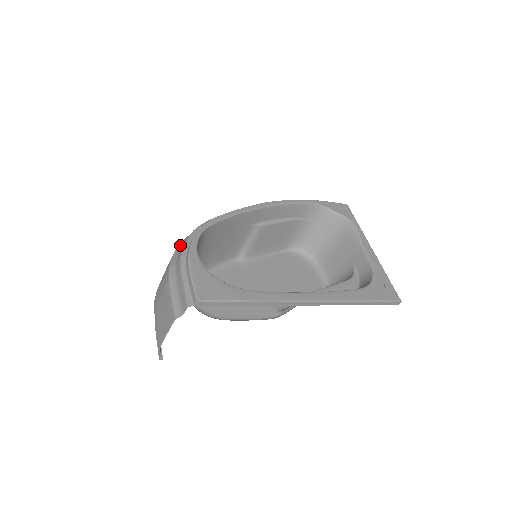
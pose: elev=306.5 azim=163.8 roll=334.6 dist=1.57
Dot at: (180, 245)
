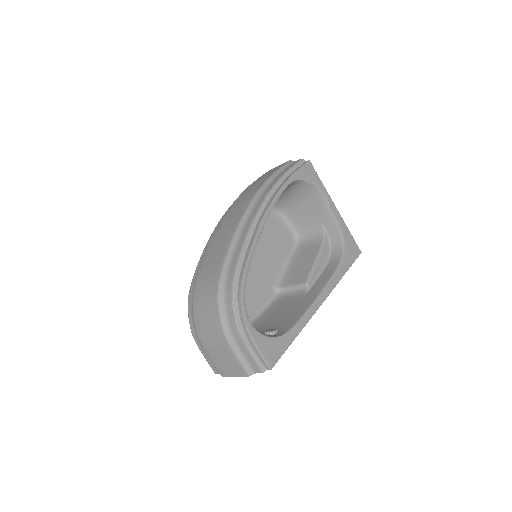
Dot at: (221, 306)
